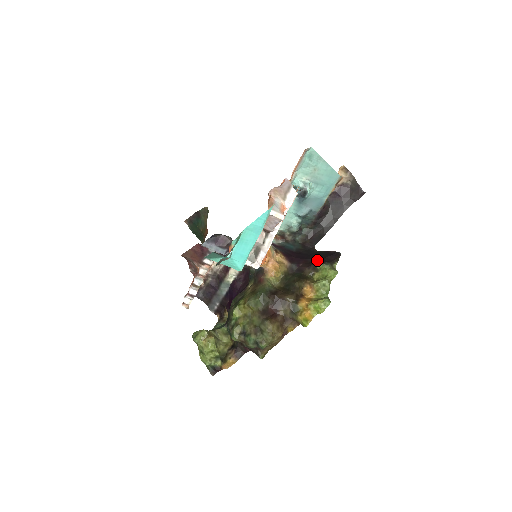
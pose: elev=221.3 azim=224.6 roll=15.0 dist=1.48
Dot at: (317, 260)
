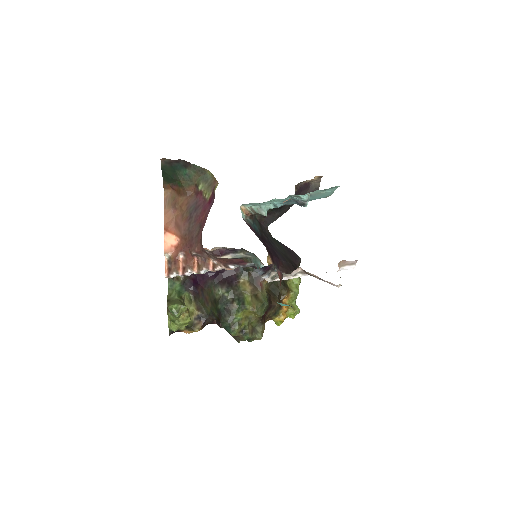
Dot at: (290, 265)
